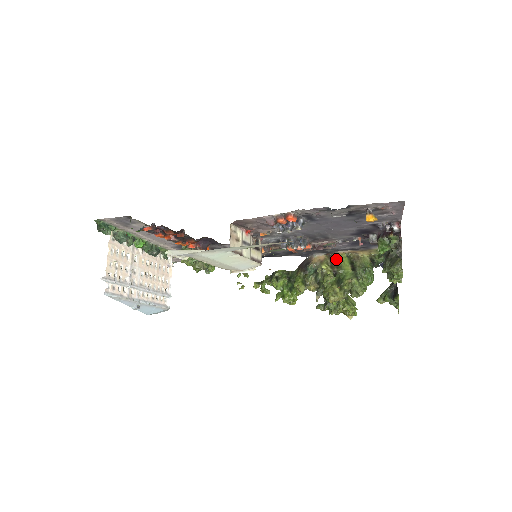
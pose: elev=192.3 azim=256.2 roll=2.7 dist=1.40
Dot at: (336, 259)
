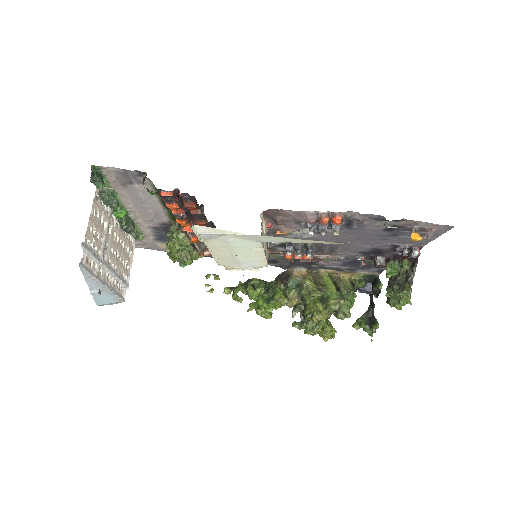
Dot at: (318, 276)
